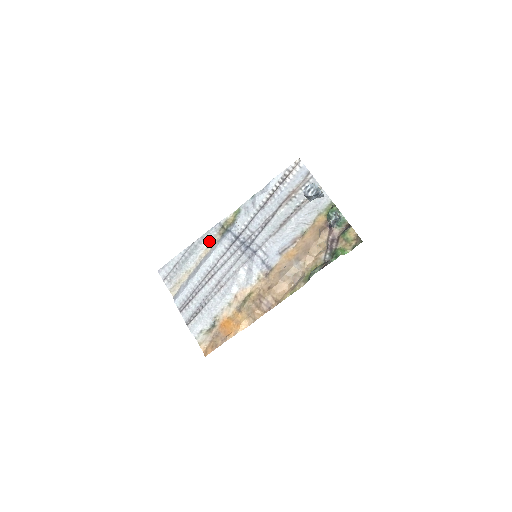
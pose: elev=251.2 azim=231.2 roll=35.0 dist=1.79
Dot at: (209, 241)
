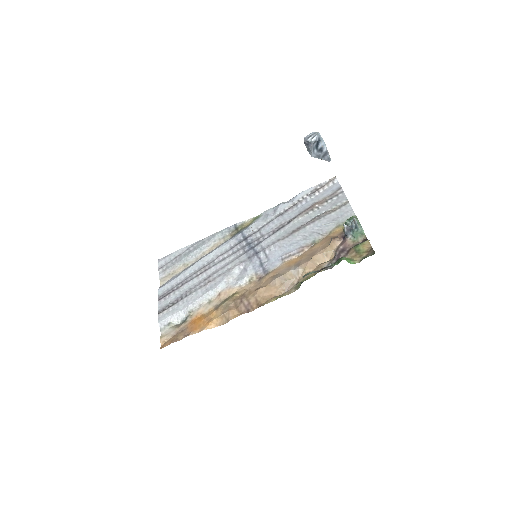
Dot at: (218, 240)
